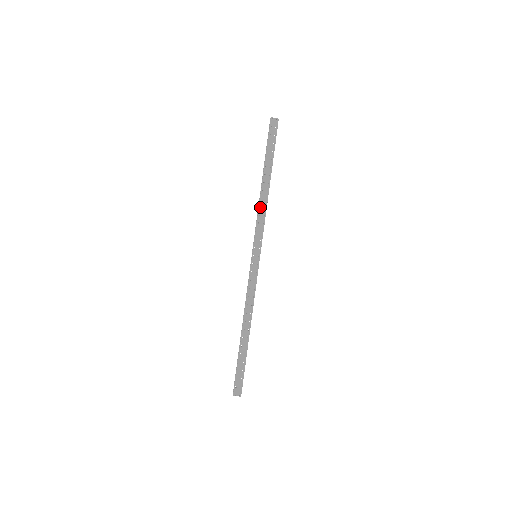
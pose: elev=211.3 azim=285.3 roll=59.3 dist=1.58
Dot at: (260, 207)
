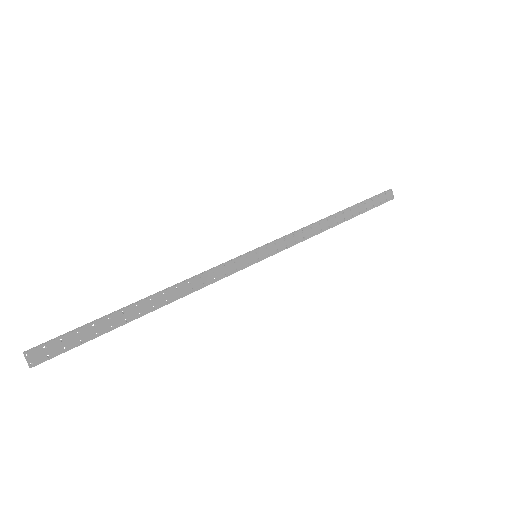
Dot at: (310, 227)
